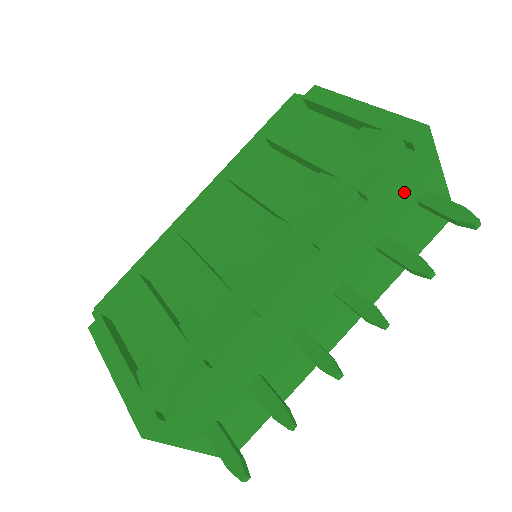
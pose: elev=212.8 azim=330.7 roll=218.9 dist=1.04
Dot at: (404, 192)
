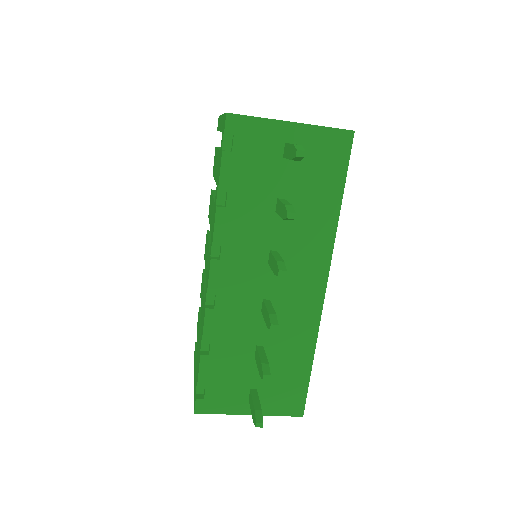
Dot at: (259, 163)
